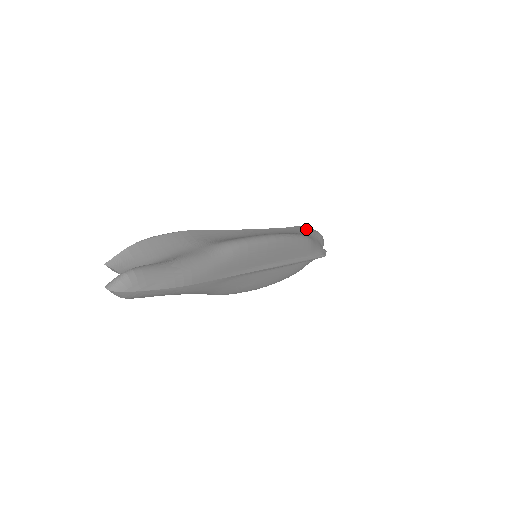
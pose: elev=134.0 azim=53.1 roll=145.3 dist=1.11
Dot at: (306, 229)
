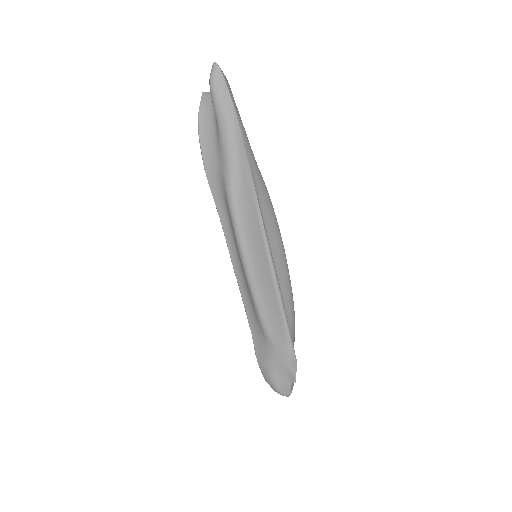
Dot at: occluded
